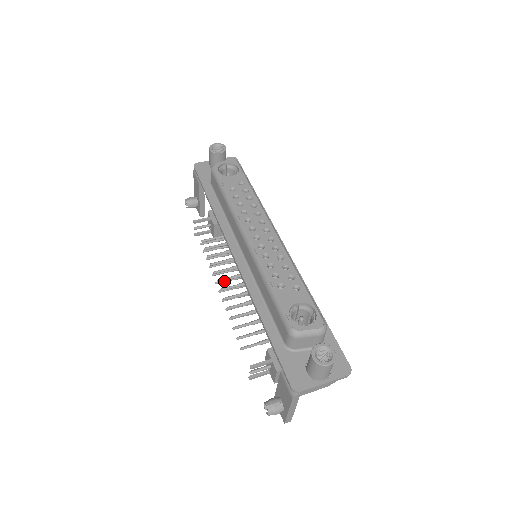
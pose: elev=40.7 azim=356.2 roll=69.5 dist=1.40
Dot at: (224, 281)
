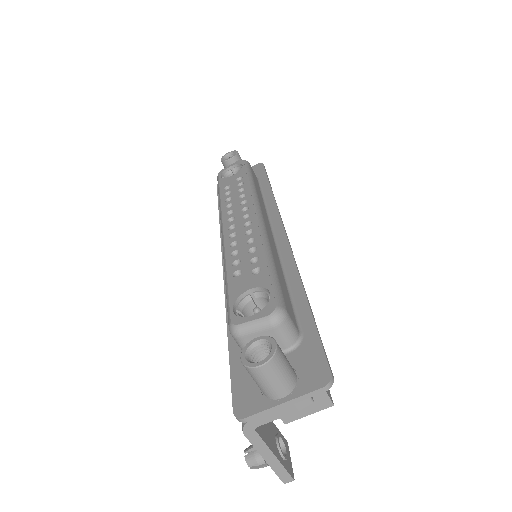
Dot at: occluded
